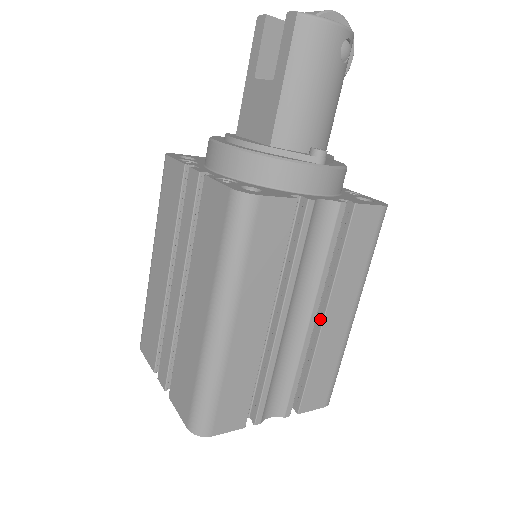
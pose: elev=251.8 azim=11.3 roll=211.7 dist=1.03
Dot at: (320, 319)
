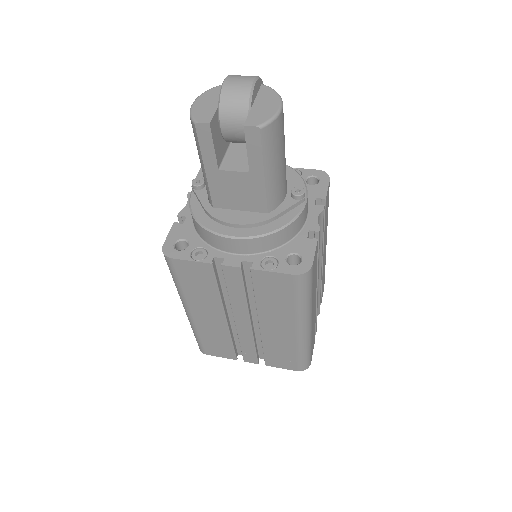
Dot at: occluded
